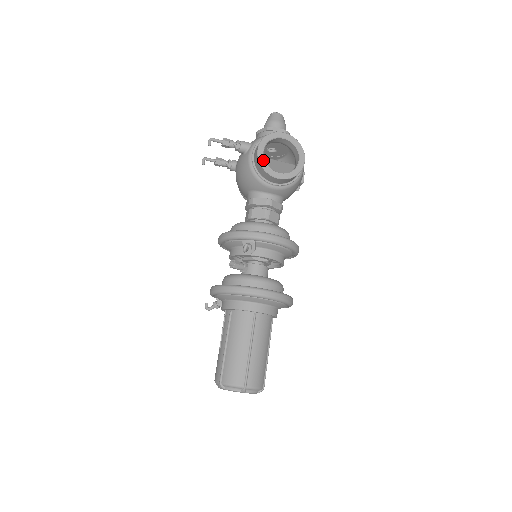
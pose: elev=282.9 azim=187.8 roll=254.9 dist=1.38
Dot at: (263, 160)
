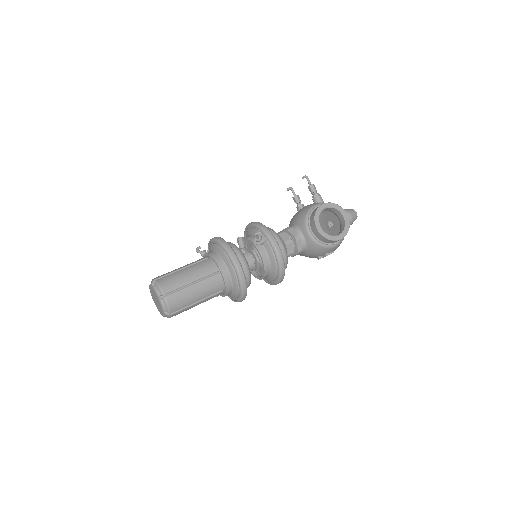
Dot at: (320, 211)
